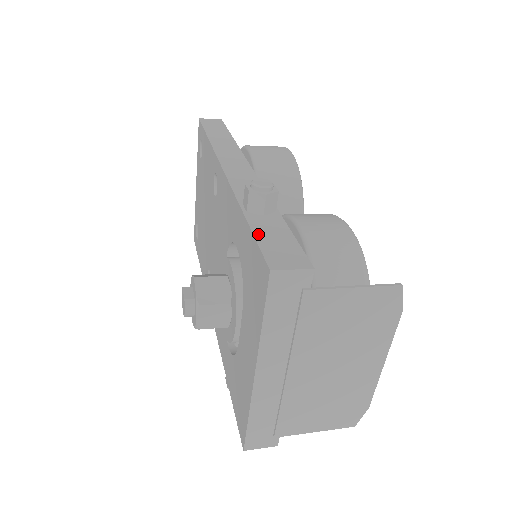
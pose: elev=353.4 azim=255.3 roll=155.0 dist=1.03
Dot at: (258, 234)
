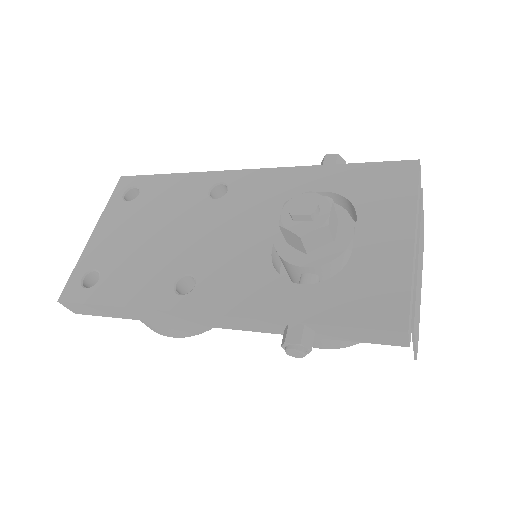
Dot at: (371, 164)
